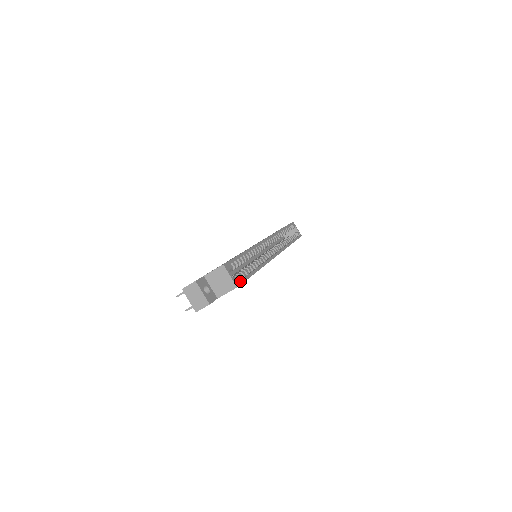
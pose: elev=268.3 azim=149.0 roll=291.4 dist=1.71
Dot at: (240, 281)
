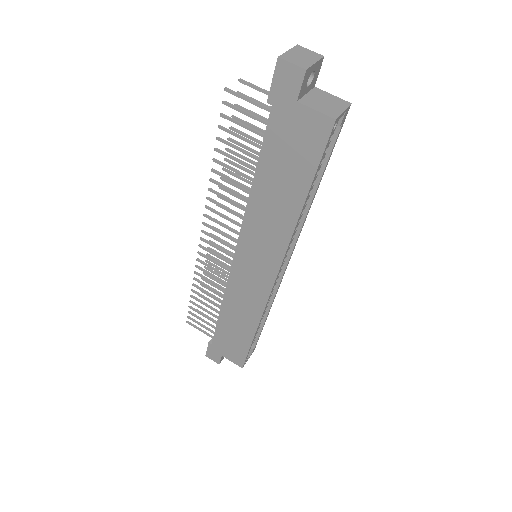
Dot at: occluded
